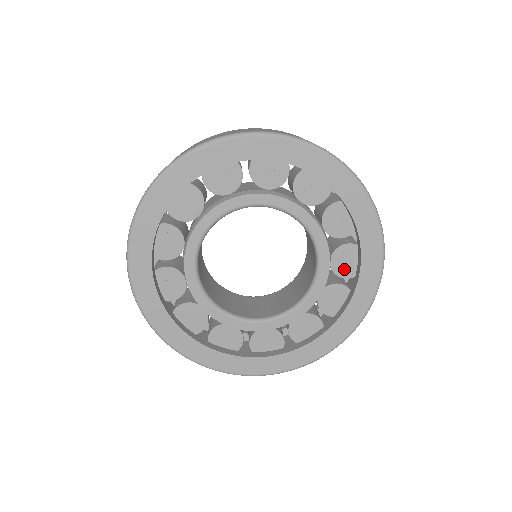
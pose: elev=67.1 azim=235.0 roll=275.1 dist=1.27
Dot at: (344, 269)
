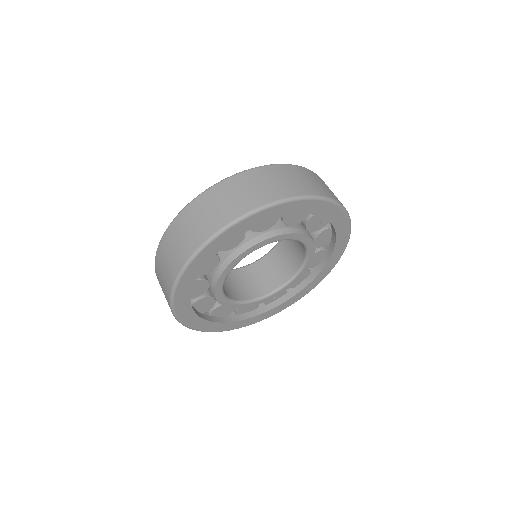
Dot at: (313, 263)
